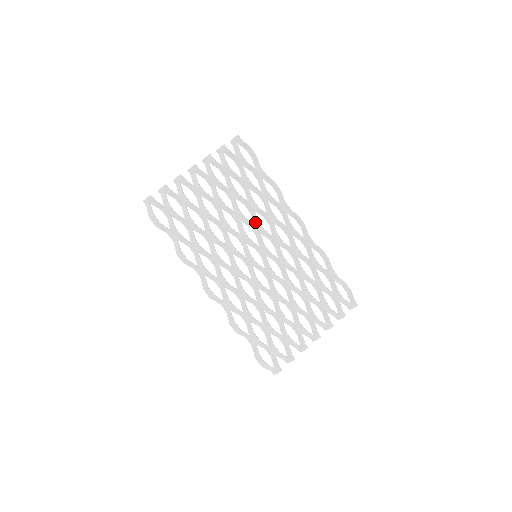
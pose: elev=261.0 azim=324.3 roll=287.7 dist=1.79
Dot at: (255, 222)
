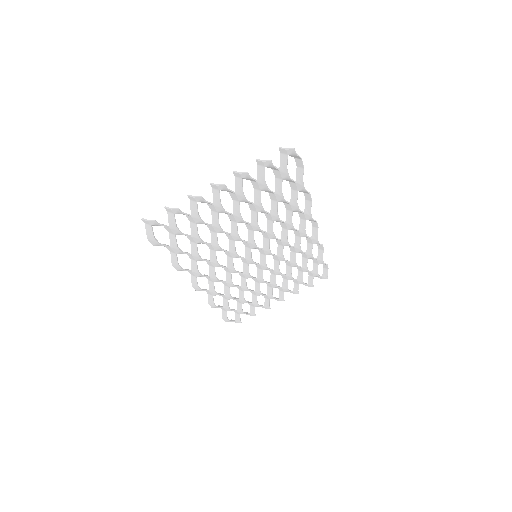
Dot at: (269, 232)
